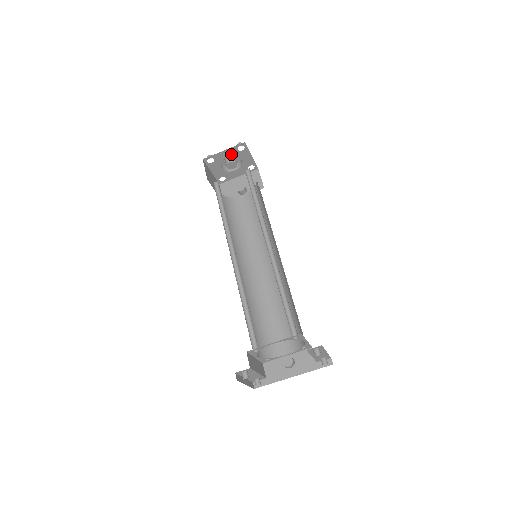
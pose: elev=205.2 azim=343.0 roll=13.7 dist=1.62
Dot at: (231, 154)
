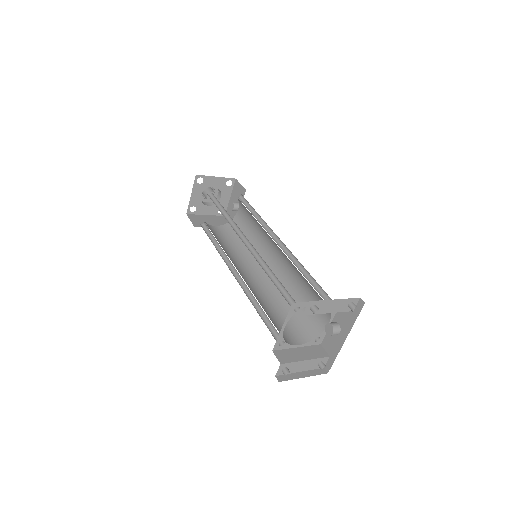
Dot at: (200, 191)
